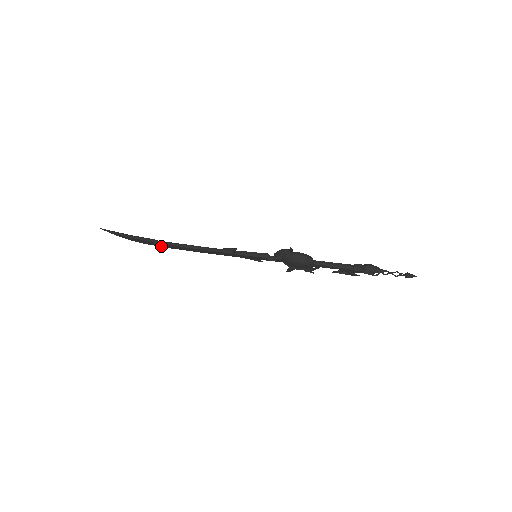
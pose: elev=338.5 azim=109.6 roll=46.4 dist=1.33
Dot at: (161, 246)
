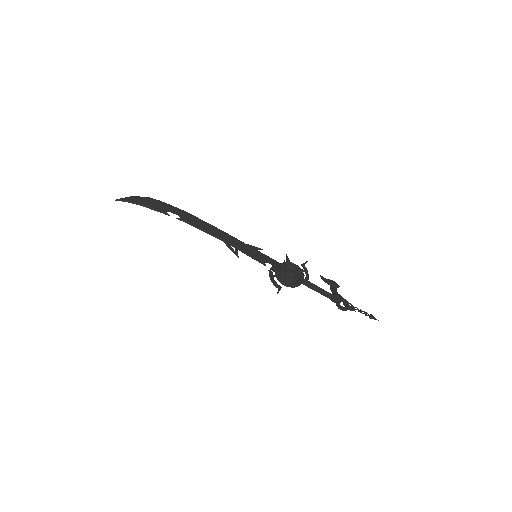
Dot at: (174, 209)
